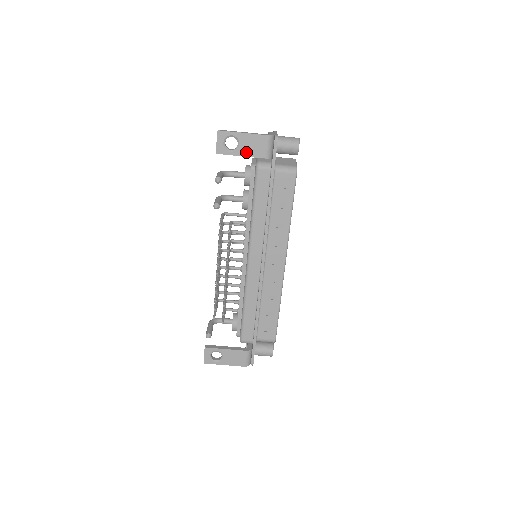
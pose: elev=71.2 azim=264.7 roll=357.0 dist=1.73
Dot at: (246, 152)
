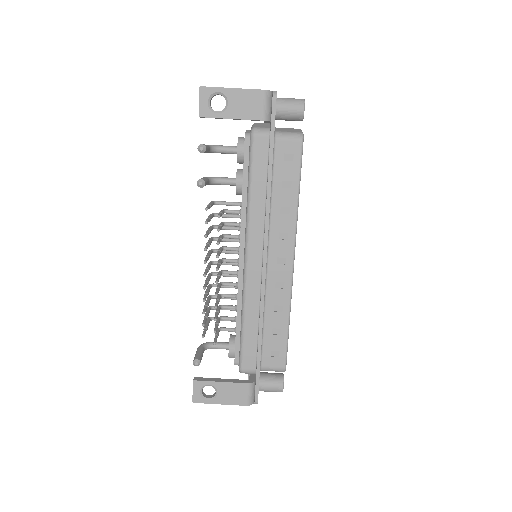
Dot at: (237, 113)
